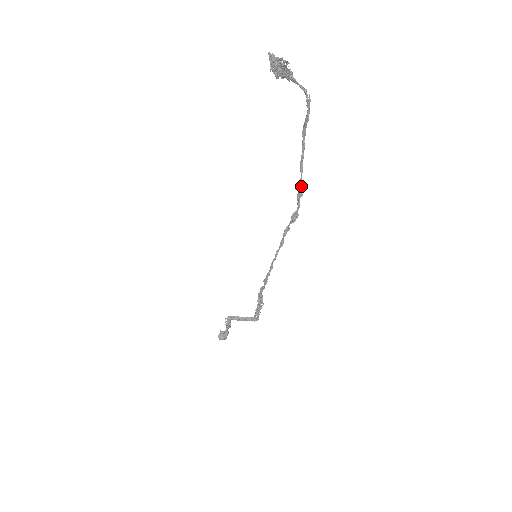
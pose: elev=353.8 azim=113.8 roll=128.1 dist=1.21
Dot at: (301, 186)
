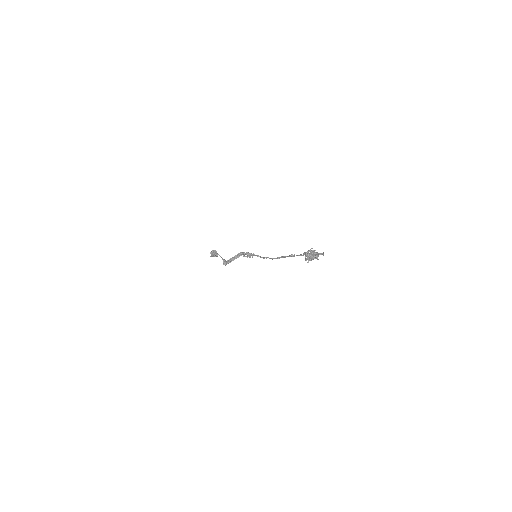
Dot at: occluded
